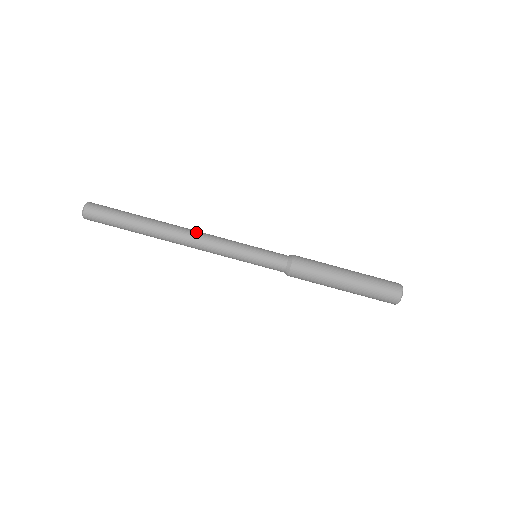
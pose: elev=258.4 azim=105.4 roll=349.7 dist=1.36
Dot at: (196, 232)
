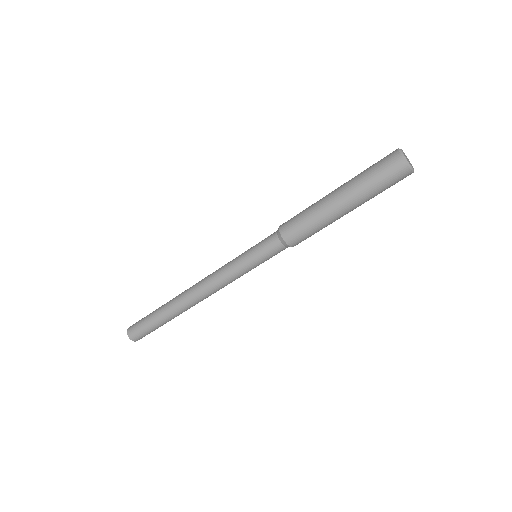
Dot at: (202, 291)
